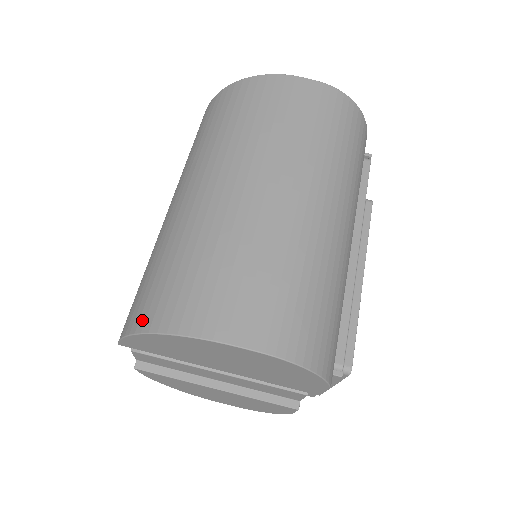
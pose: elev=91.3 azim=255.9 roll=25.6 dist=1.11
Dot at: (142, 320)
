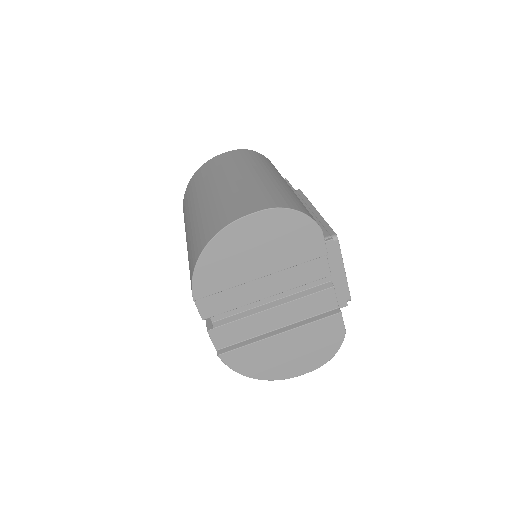
Dot at: (197, 255)
